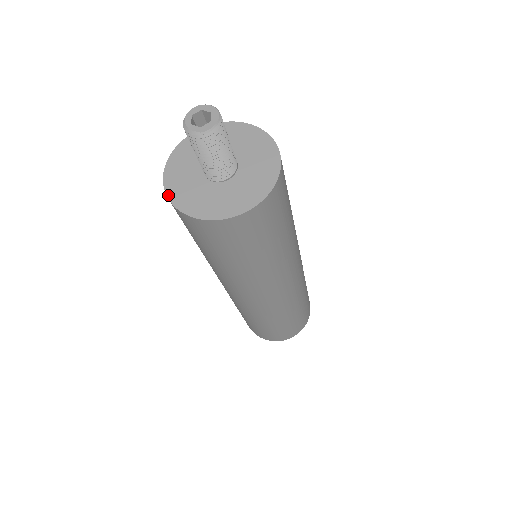
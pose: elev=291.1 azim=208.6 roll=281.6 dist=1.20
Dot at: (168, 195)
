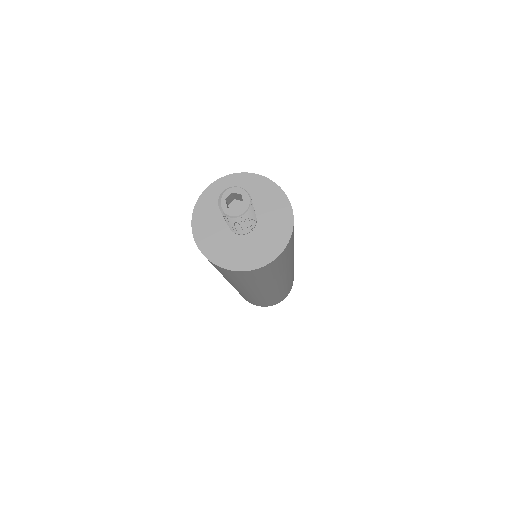
Dot at: (196, 205)
